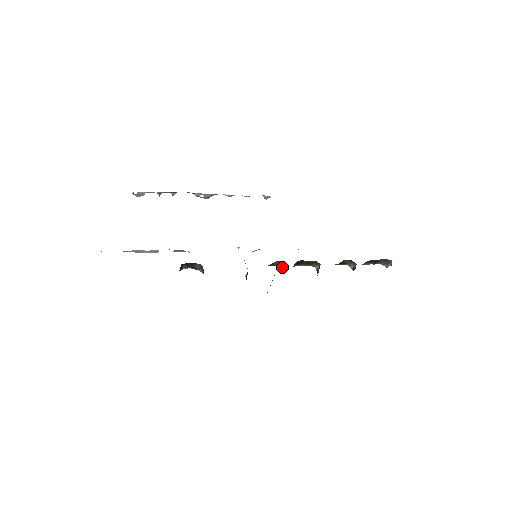
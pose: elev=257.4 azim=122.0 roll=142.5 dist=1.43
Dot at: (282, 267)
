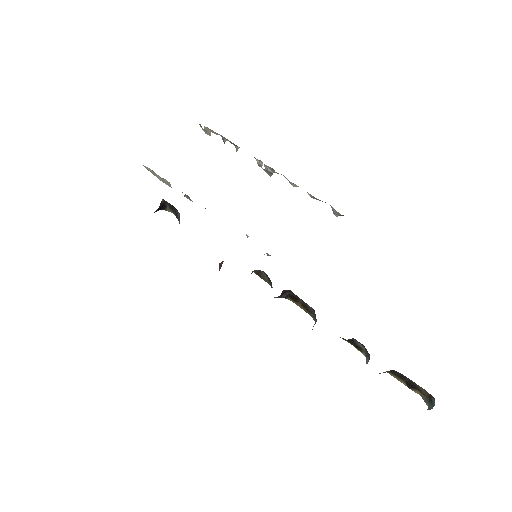
Dot at: occluded
